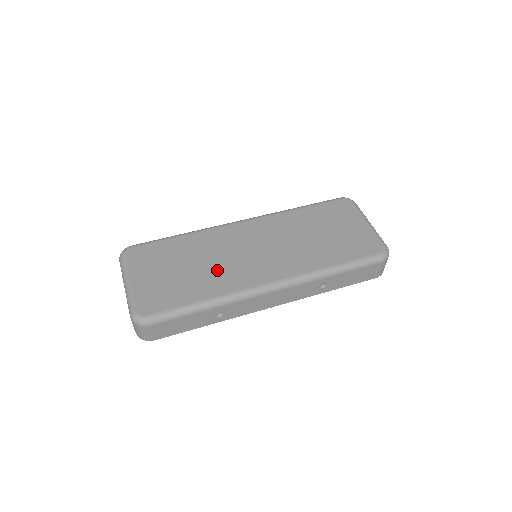
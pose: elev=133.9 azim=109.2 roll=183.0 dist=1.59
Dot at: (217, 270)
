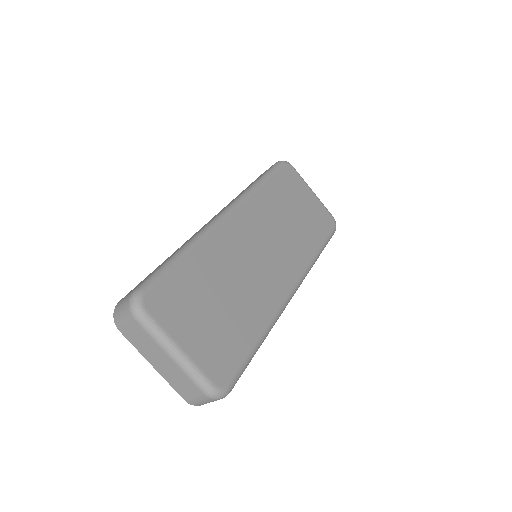
Dot at: (249, 292)
